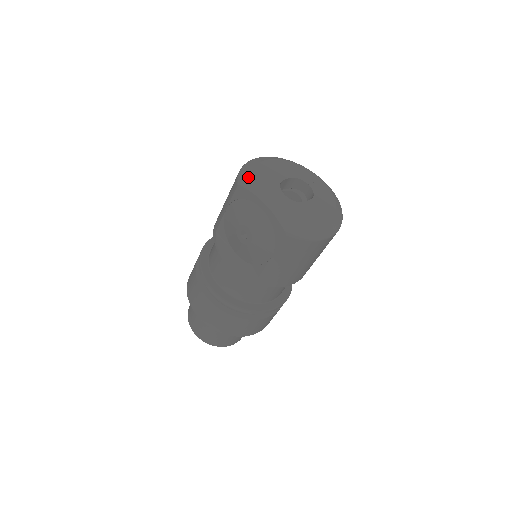
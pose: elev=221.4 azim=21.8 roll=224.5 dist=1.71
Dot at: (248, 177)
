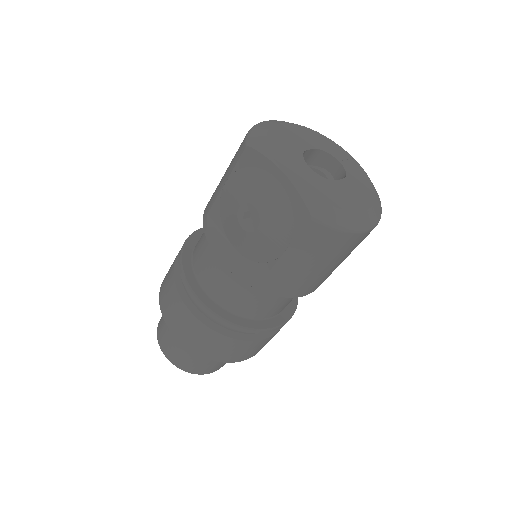
Dot at: (261, 138)
